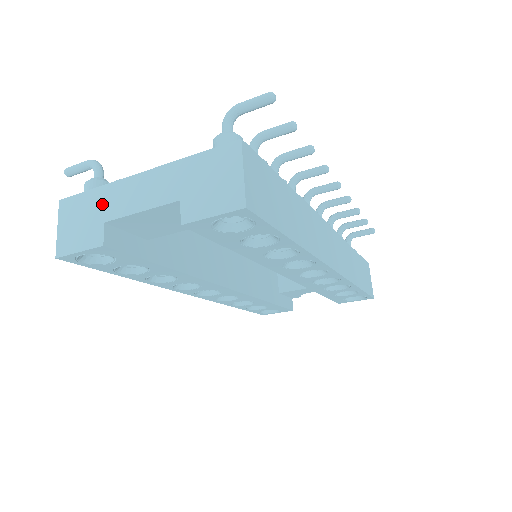
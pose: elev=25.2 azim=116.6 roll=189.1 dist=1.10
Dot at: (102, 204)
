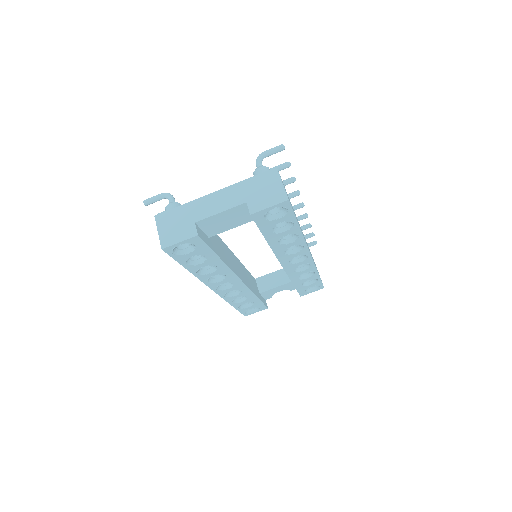
Dot at: (190, 213)
